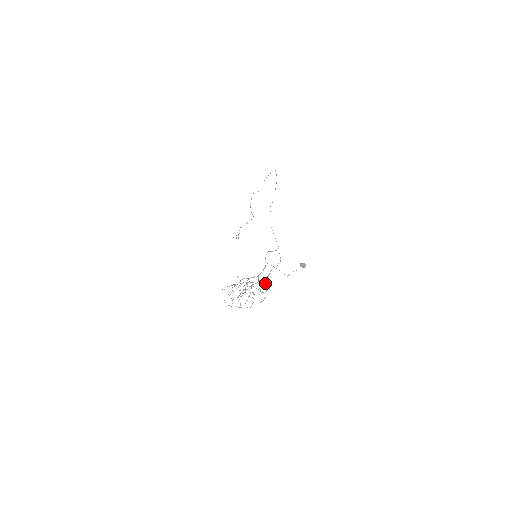
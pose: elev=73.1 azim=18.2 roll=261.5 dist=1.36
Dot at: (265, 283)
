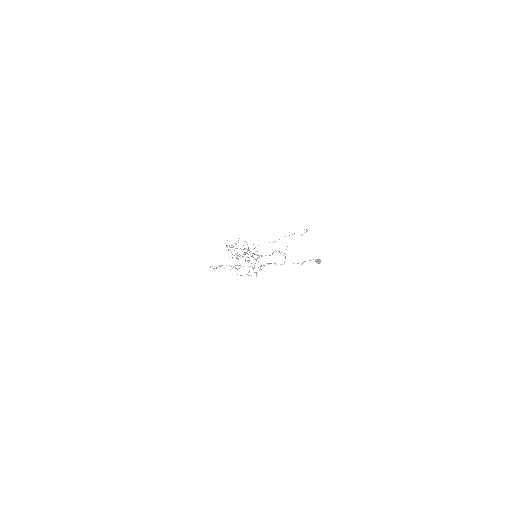
Dot at: occluded
